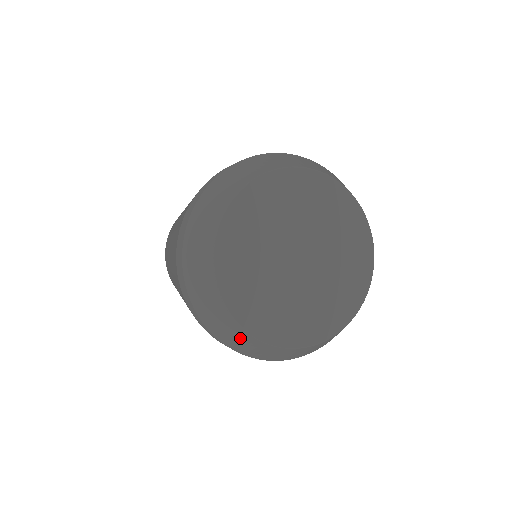
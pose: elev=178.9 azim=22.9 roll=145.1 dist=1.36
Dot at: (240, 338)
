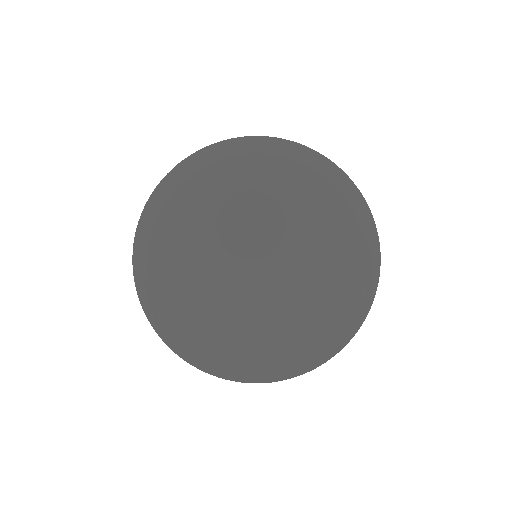
Dot at: (274, 376)
